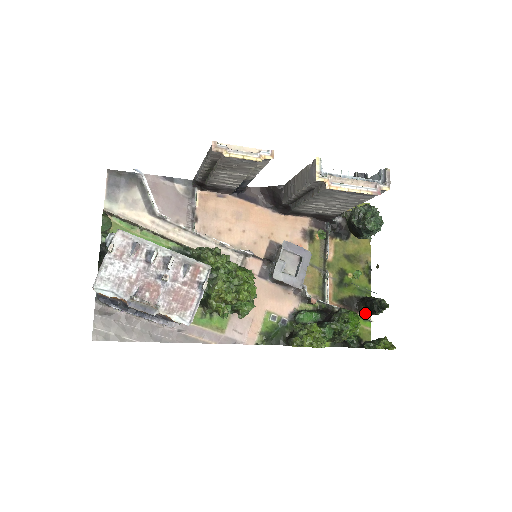
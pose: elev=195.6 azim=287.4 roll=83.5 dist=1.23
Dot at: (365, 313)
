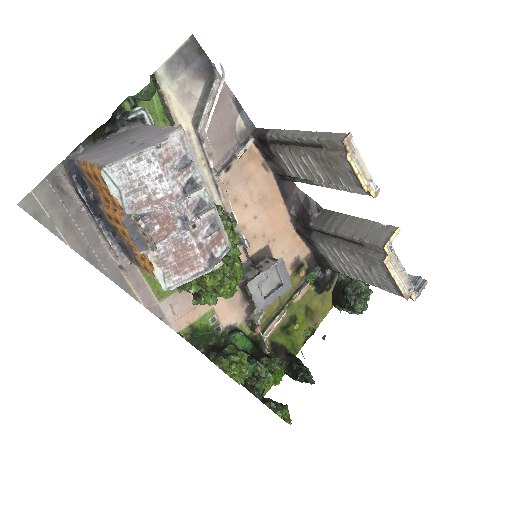
Dot at: occluded
